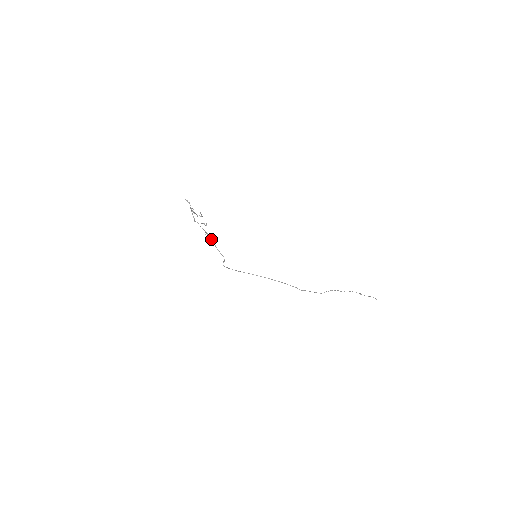
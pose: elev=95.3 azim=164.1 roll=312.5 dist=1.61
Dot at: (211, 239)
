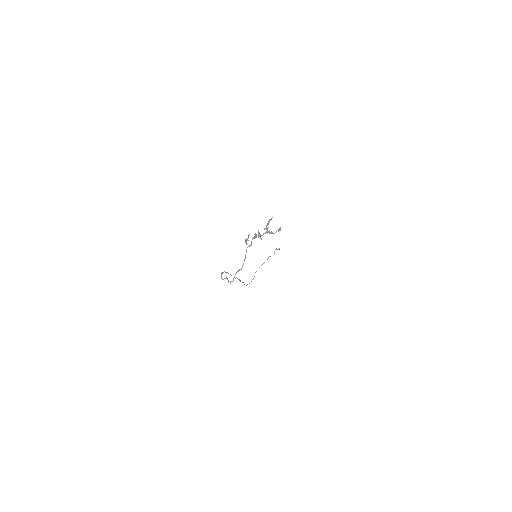
Dot at: occluded
